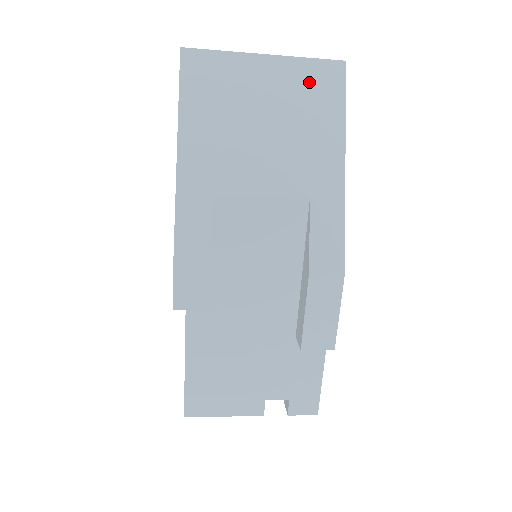
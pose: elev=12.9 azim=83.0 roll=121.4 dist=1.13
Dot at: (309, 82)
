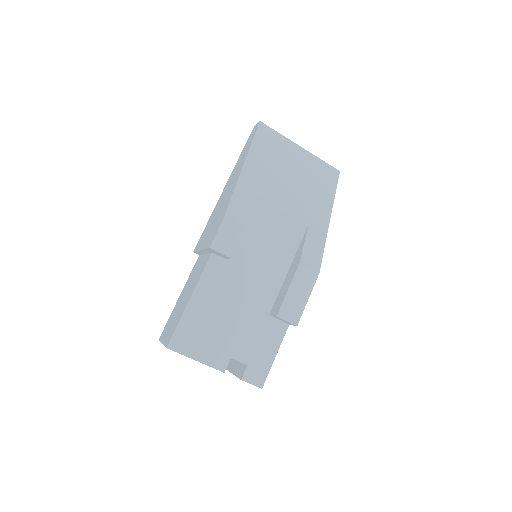
Dot at: (320, 170)
